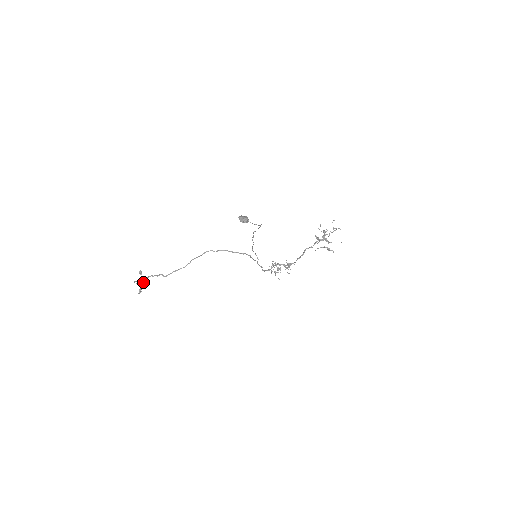
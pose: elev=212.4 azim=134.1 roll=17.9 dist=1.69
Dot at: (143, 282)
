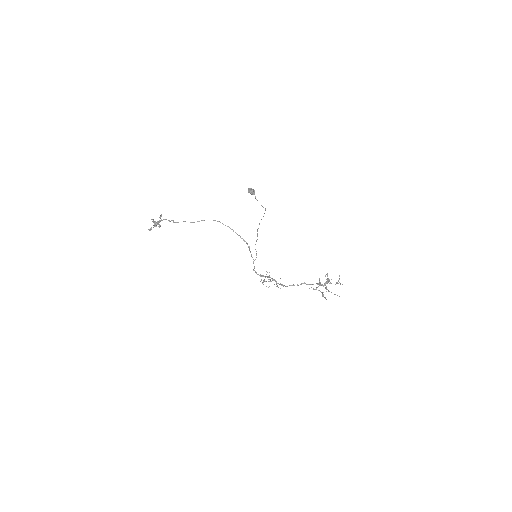
Dot at: (157, 223)
